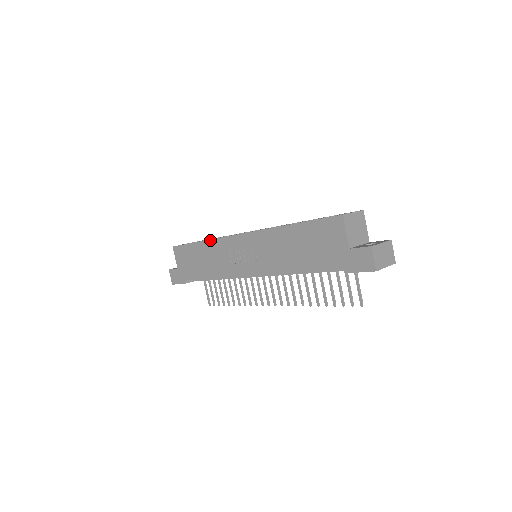
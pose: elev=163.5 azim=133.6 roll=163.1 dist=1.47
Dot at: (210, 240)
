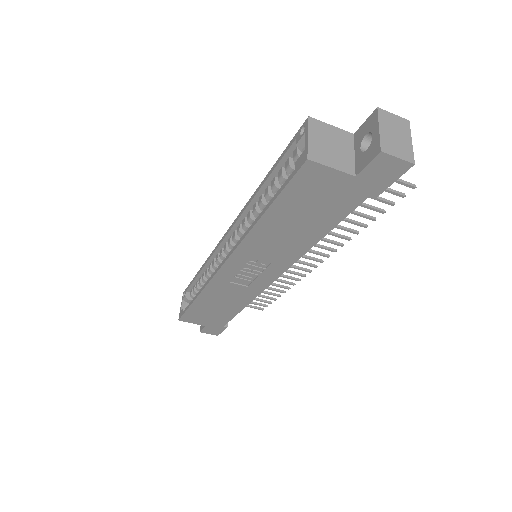
Dot at: (202, 292)
